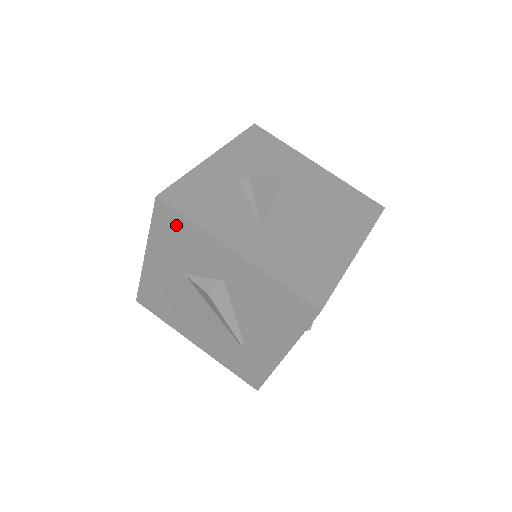
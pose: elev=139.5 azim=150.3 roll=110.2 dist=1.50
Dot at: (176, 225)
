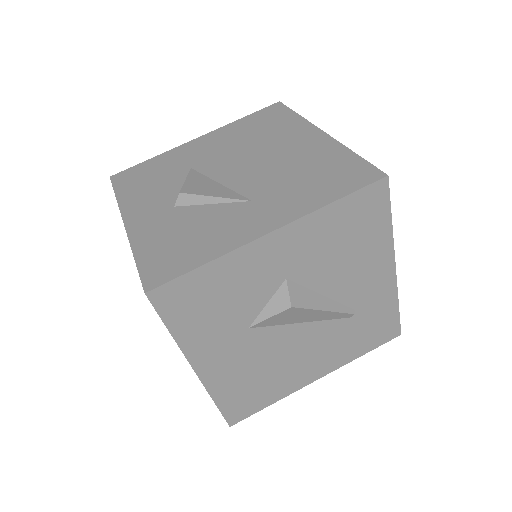
Dot at: (193, 292)
